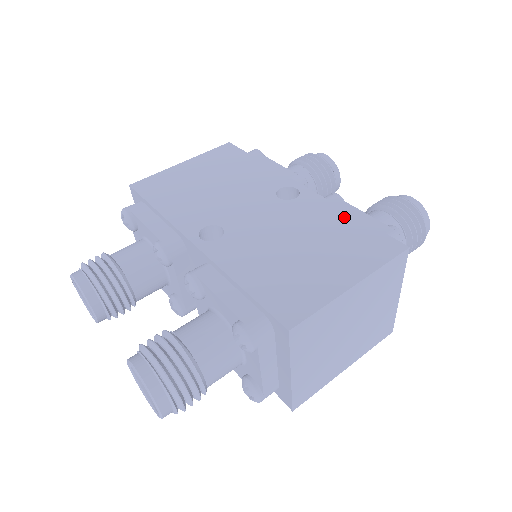
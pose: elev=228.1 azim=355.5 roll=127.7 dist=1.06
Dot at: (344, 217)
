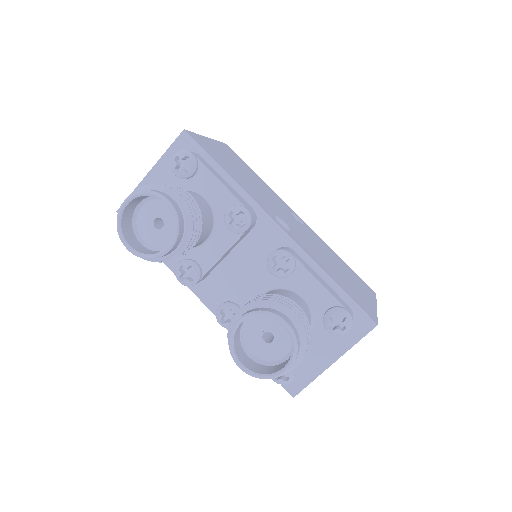
Dot at: (337, 256)
